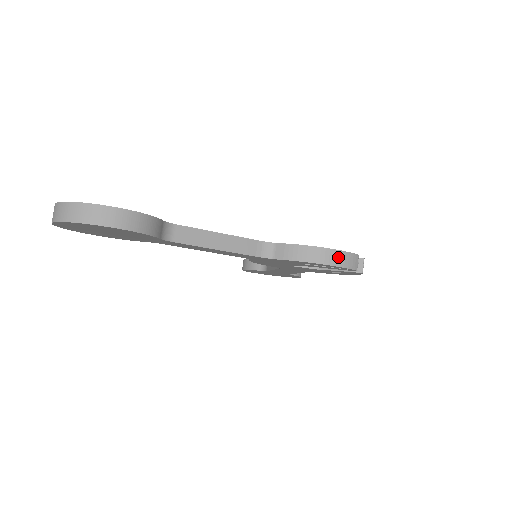
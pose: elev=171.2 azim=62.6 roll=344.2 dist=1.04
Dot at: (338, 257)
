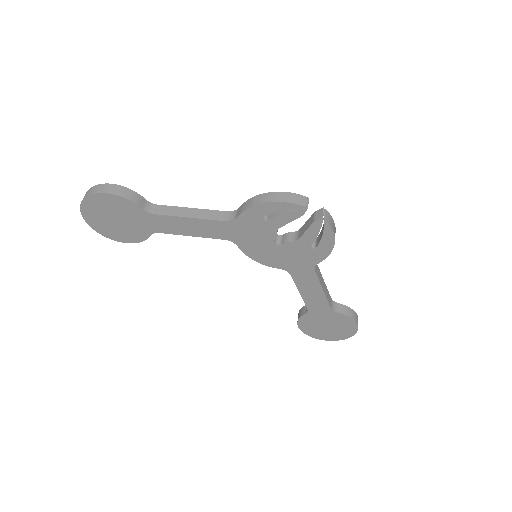
Dot at: (280, 196)
